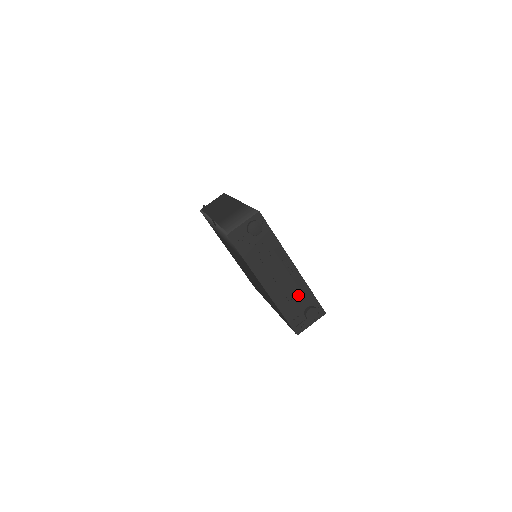
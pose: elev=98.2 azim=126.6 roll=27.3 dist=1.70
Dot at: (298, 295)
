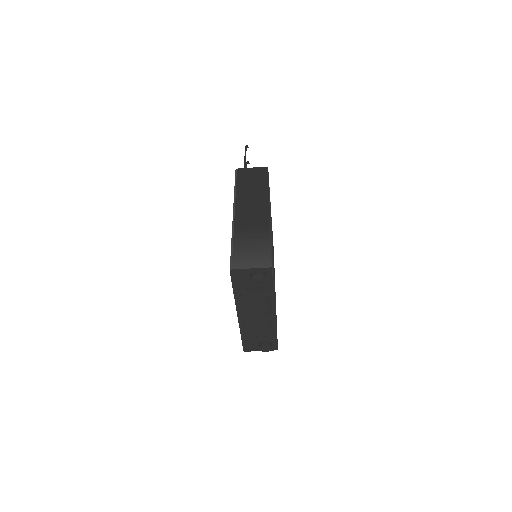
Dot at: (263, 331)
